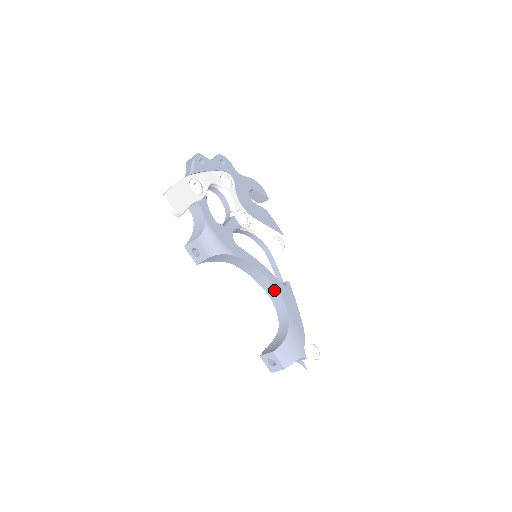
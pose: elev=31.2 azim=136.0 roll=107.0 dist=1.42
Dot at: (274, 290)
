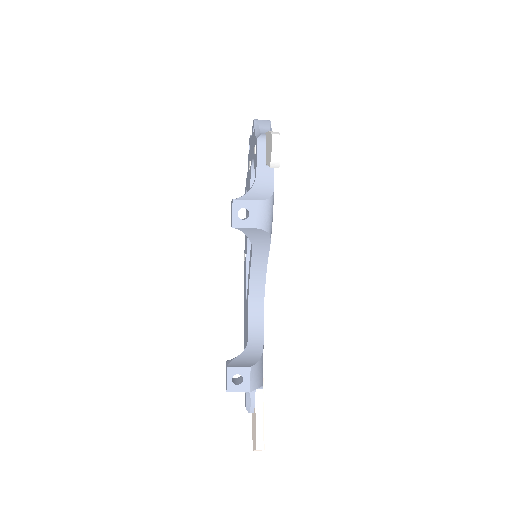
Dot at: (260, 300)
